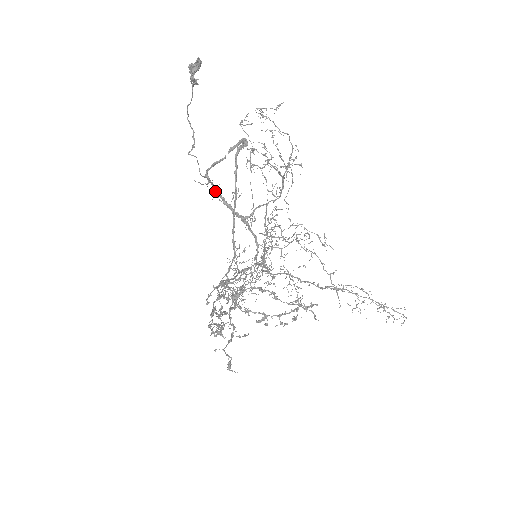
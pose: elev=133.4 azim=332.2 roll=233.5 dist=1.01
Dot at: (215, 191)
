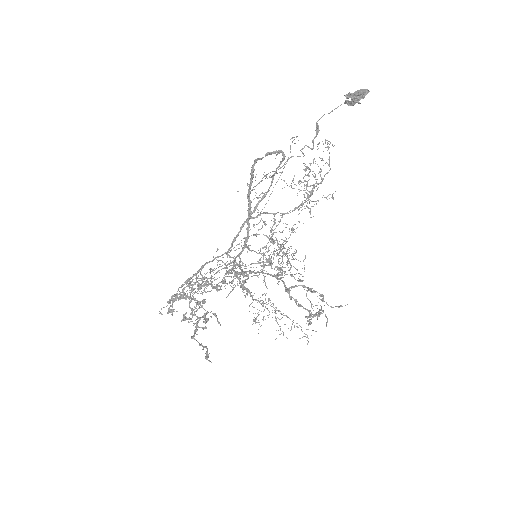
Dot at: (256, 185)
